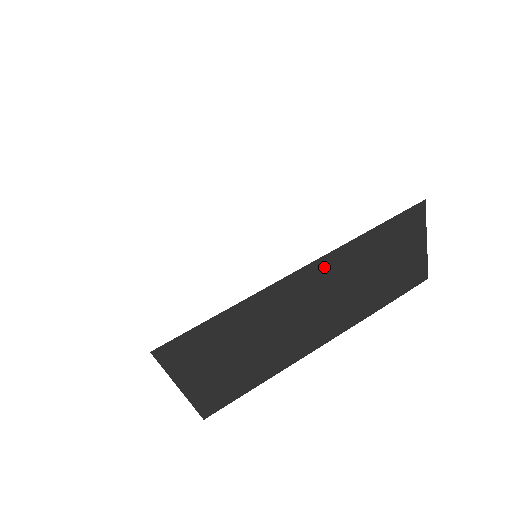
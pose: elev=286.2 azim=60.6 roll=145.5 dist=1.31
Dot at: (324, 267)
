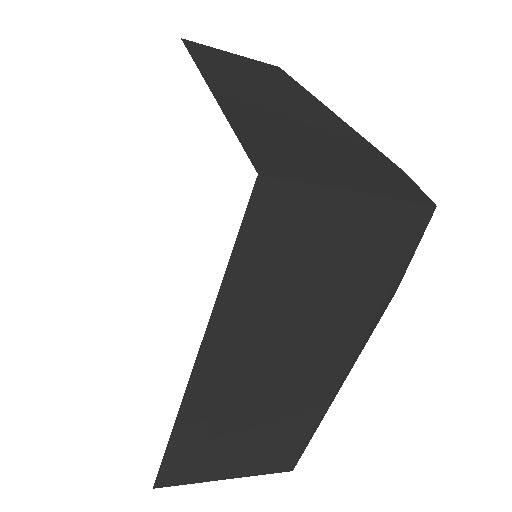
Dot at: (223, 342)
